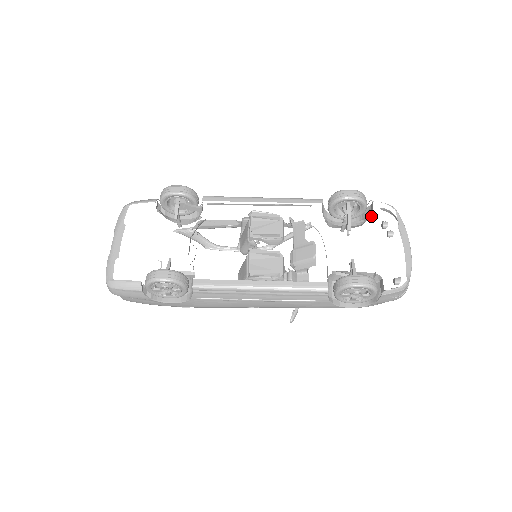
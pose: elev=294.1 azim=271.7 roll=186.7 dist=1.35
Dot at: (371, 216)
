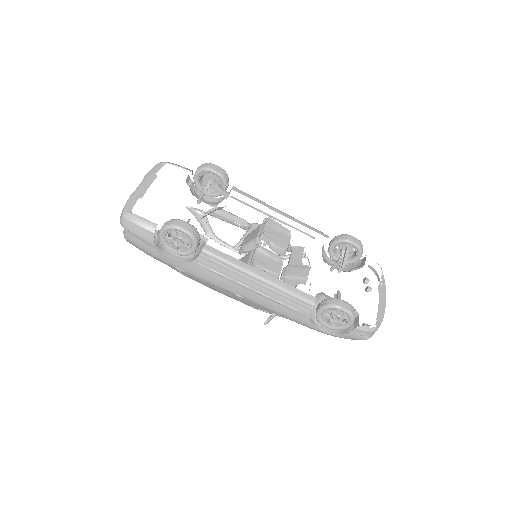
Dot at: (361, 267)
